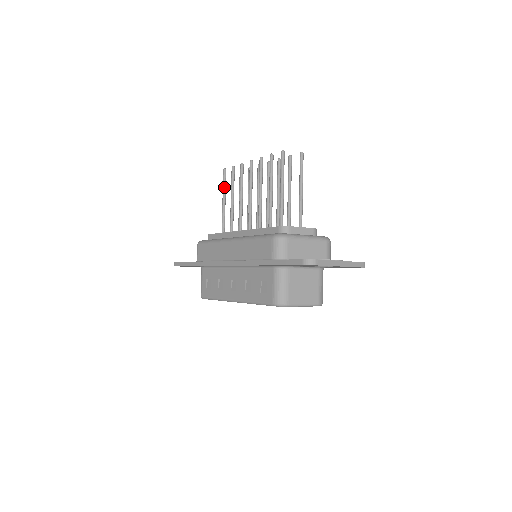
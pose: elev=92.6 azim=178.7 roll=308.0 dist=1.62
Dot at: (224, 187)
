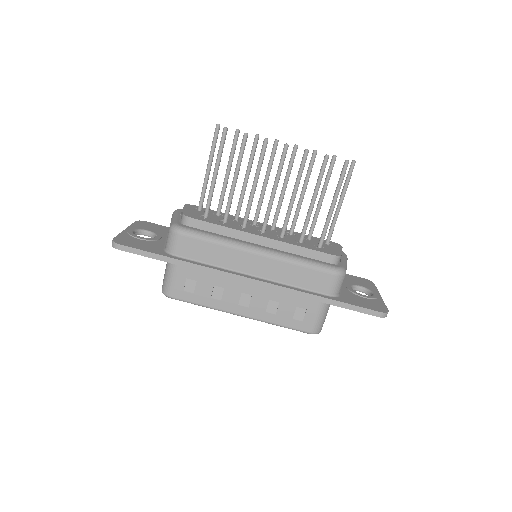
Dot at: (221, 155)
